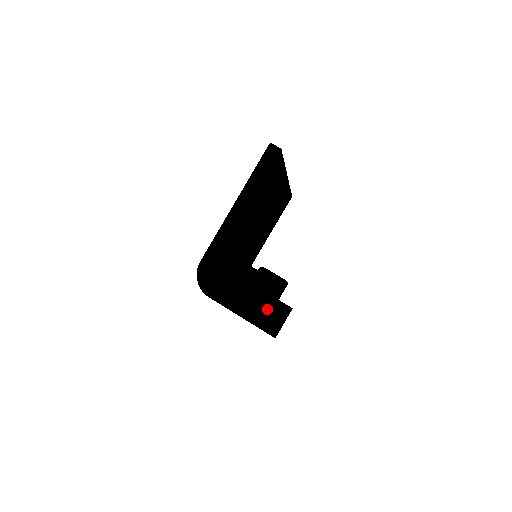
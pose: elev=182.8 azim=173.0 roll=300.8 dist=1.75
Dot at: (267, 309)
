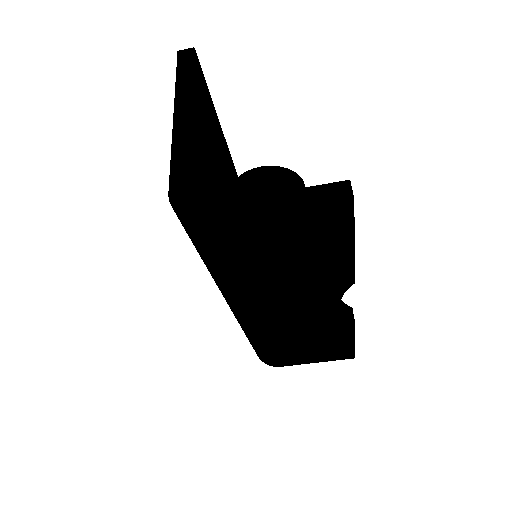
Dot at: occluded
